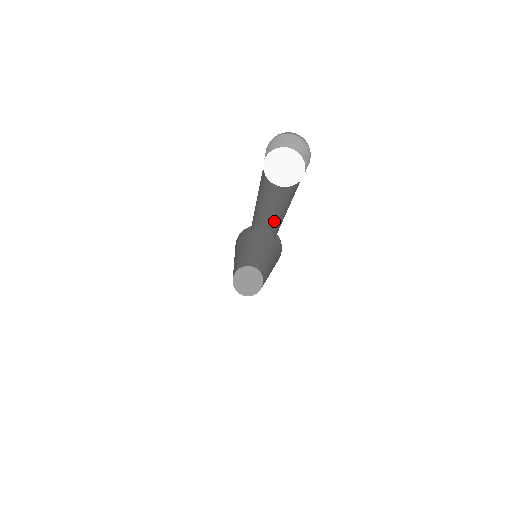
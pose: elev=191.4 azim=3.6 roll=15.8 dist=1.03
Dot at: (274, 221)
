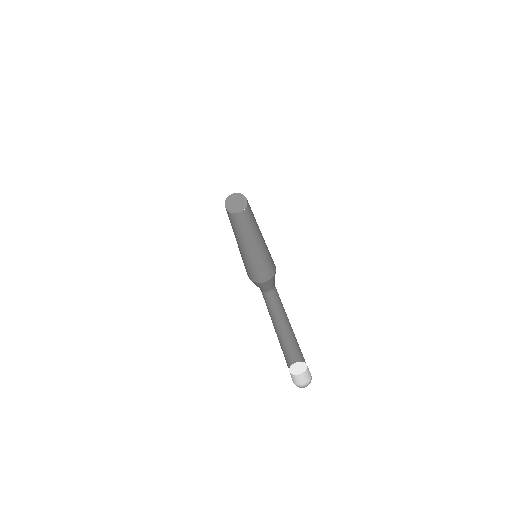
Dot at: (279, 298)
